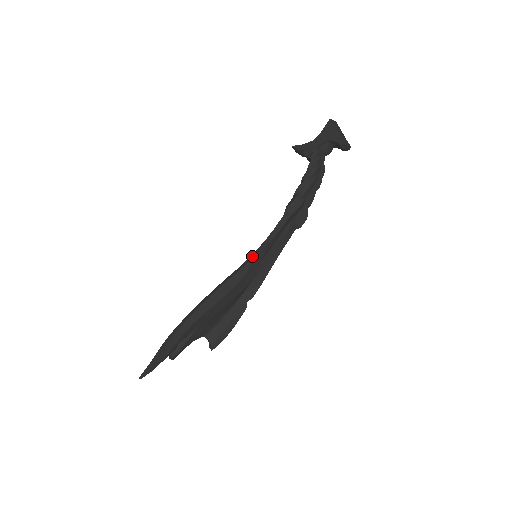
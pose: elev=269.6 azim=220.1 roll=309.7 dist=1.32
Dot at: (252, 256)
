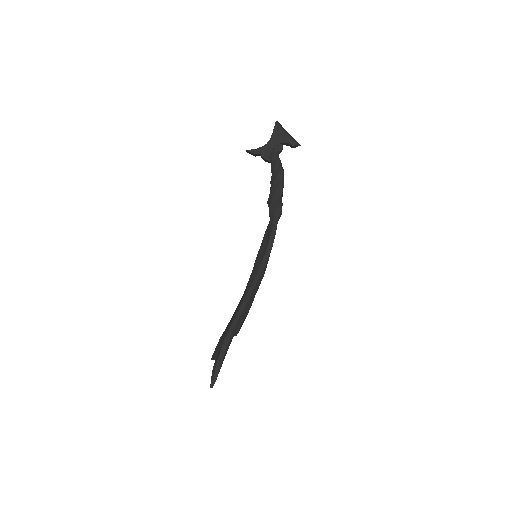
Dot at: (264, 261)
